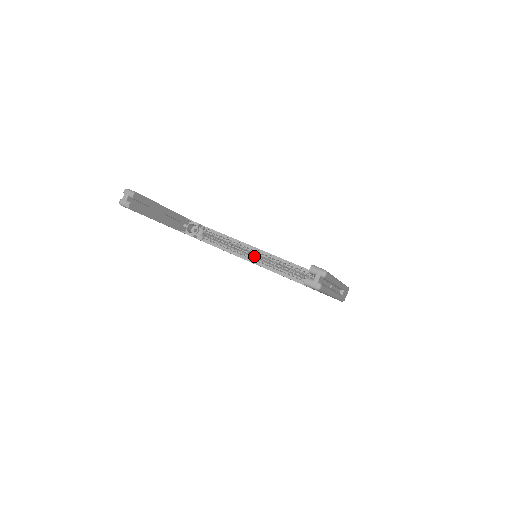
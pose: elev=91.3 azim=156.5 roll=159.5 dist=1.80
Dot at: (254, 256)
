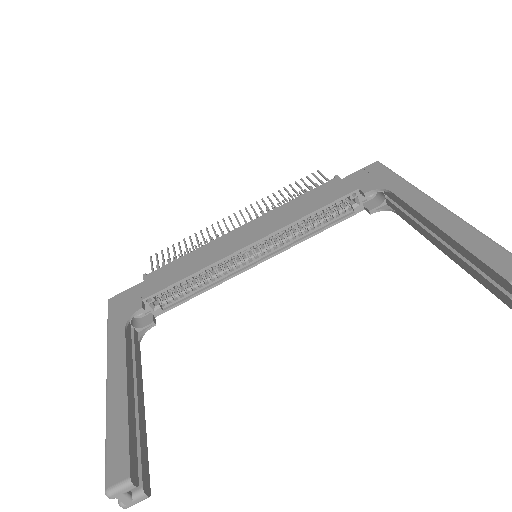
Dot at: (245, 254)
